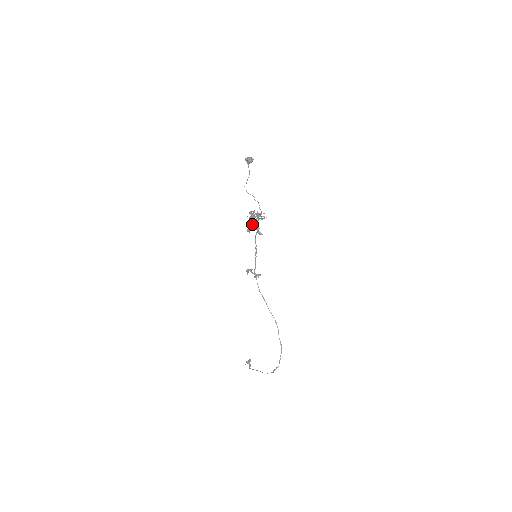
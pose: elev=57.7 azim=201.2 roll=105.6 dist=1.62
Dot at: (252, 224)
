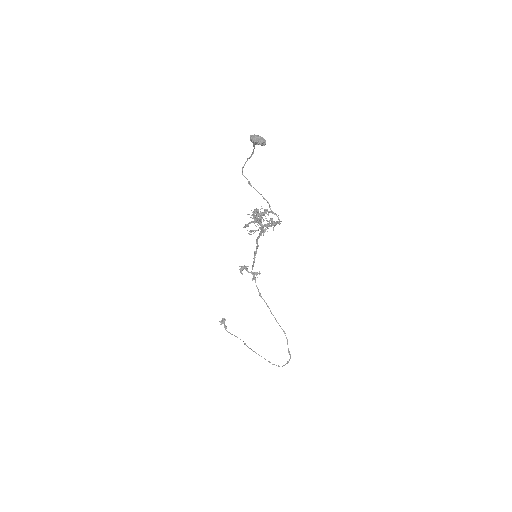
Dot at: occluded
